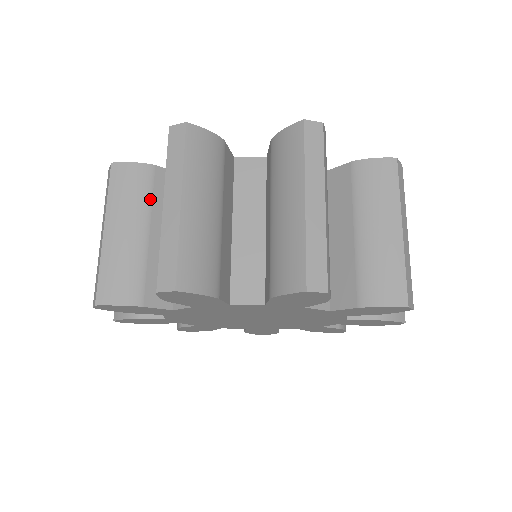
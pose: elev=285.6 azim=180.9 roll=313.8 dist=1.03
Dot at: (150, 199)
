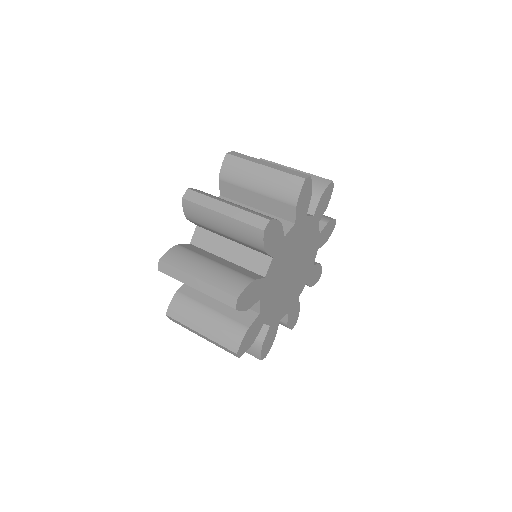
Dot at: occluded
